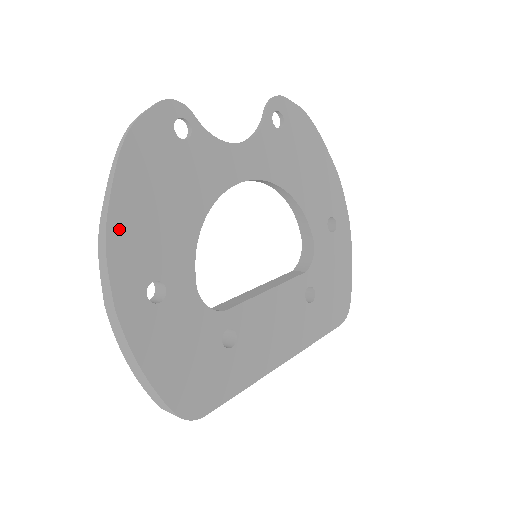
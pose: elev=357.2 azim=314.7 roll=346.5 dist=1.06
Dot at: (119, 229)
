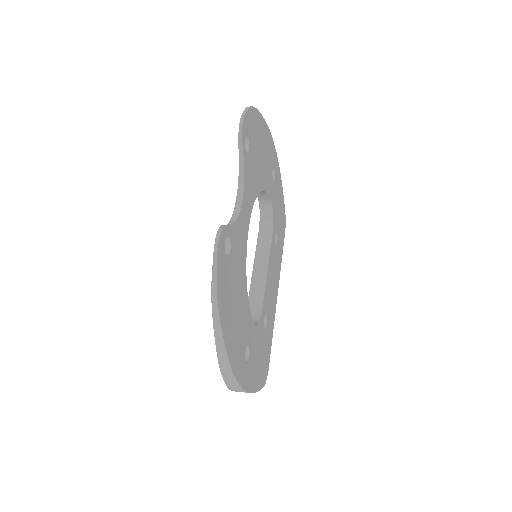
Dot at: (232, 355)
